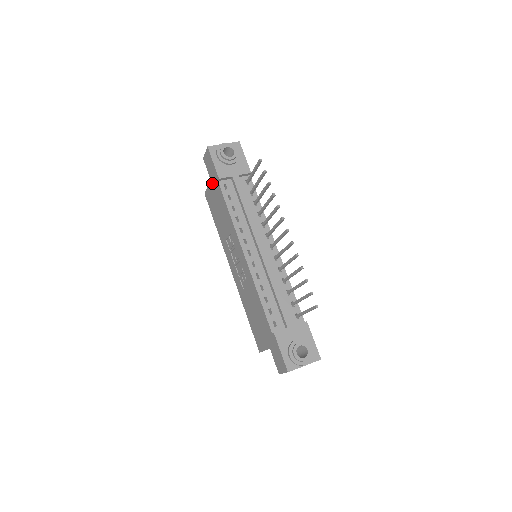
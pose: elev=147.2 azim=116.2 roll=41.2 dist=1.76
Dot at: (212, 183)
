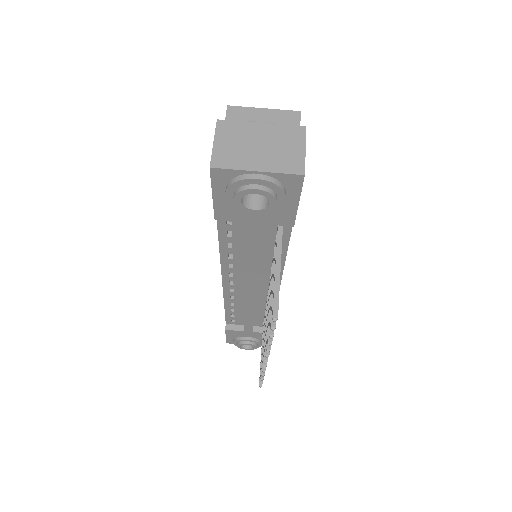
Dot at: occluded
